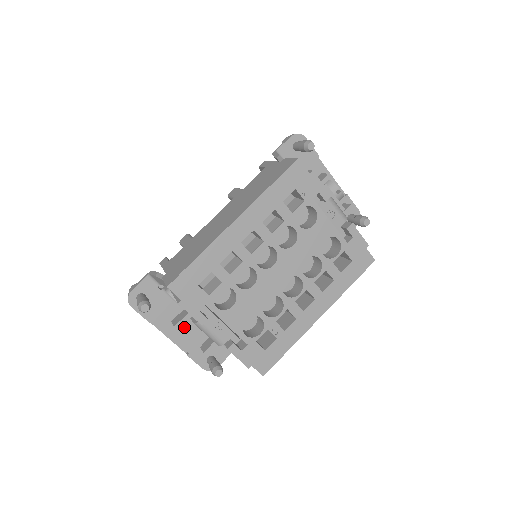
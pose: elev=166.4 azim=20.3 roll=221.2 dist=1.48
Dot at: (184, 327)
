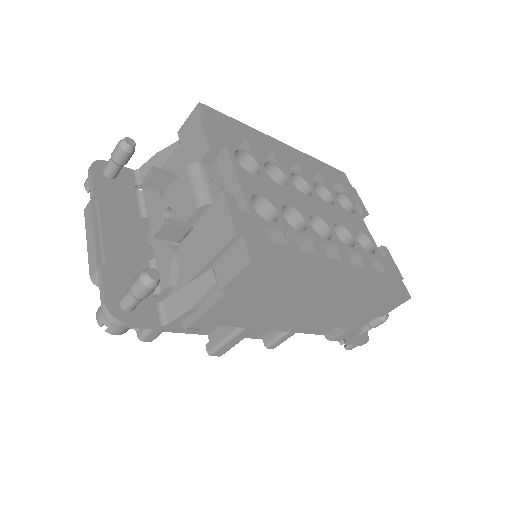
Dot at: (127, 238)
